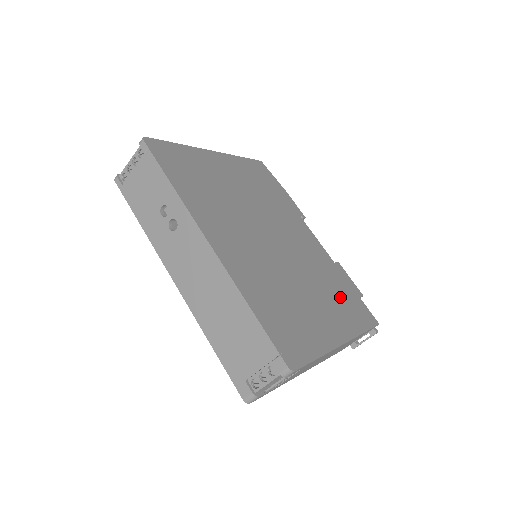
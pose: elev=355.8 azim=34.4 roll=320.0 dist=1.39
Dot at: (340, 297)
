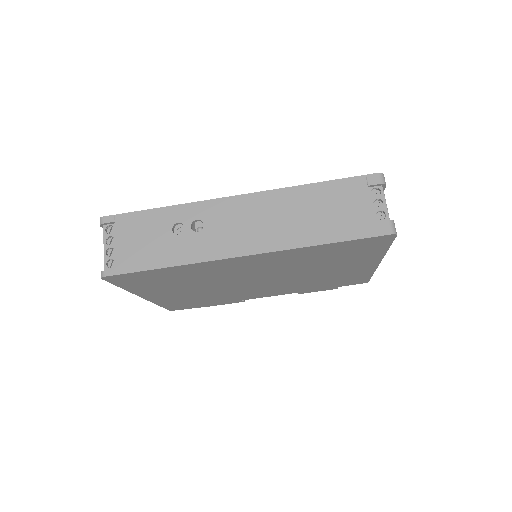
Dot at: occluded
